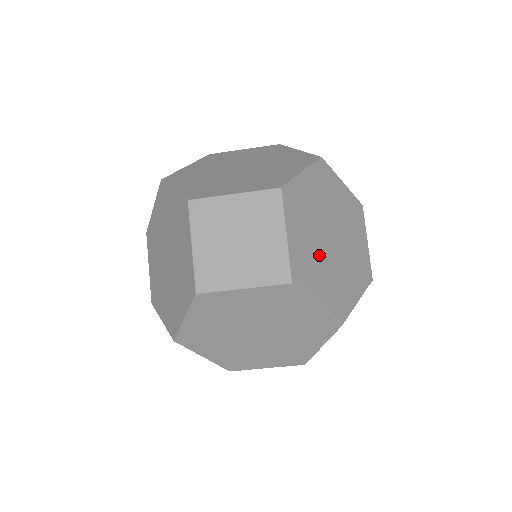
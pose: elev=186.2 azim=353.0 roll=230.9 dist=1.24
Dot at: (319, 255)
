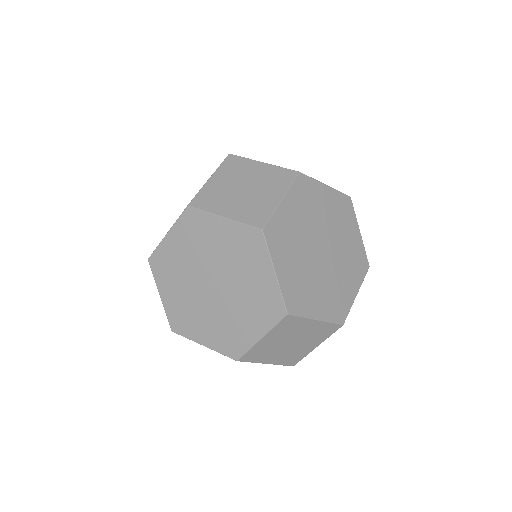
Dot at: (331, 278)
